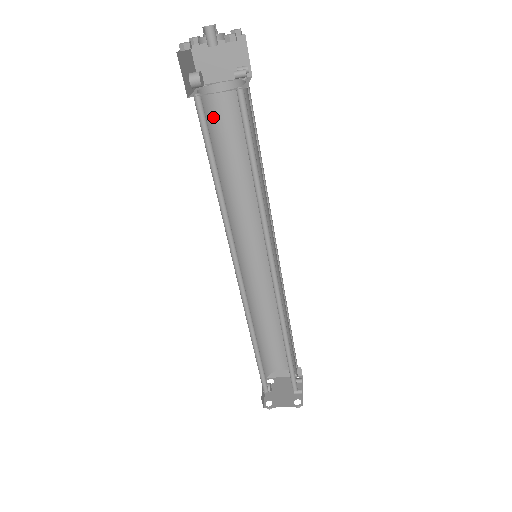
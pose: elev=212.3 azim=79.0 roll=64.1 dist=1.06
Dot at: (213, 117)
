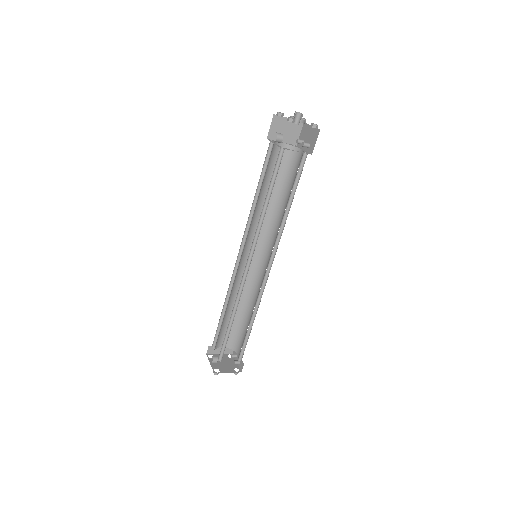
Dot at: (269, 161)
